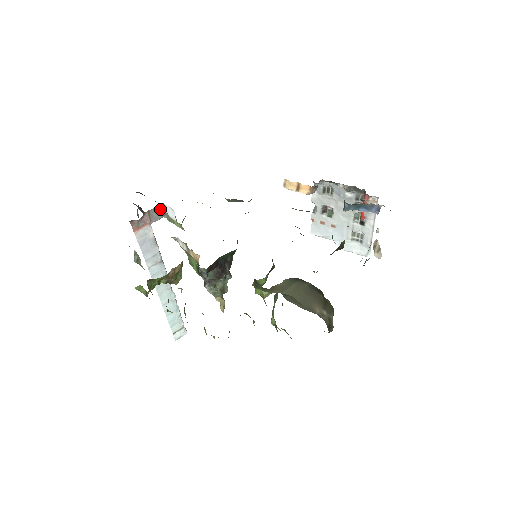
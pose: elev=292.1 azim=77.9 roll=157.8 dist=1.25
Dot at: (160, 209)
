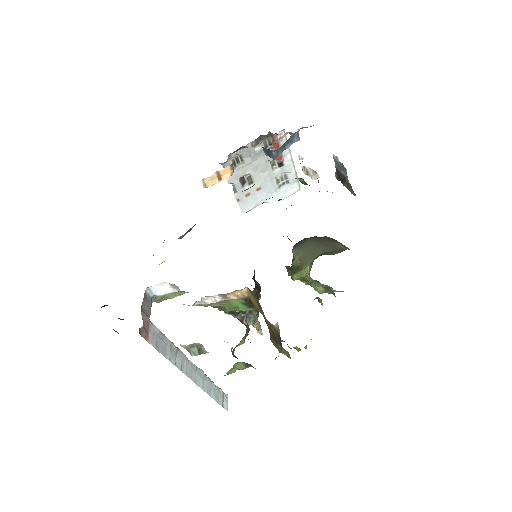
Dot at: (145, 297)
